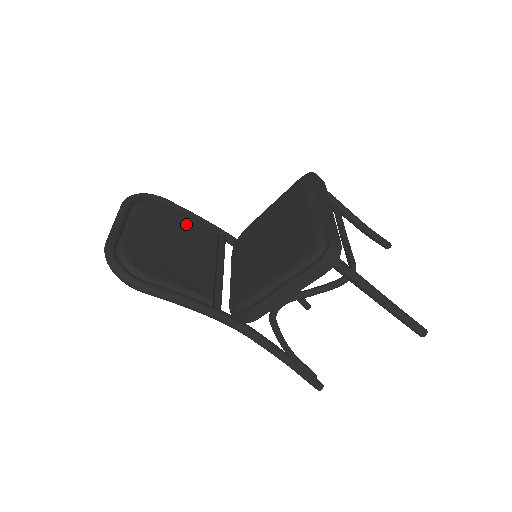
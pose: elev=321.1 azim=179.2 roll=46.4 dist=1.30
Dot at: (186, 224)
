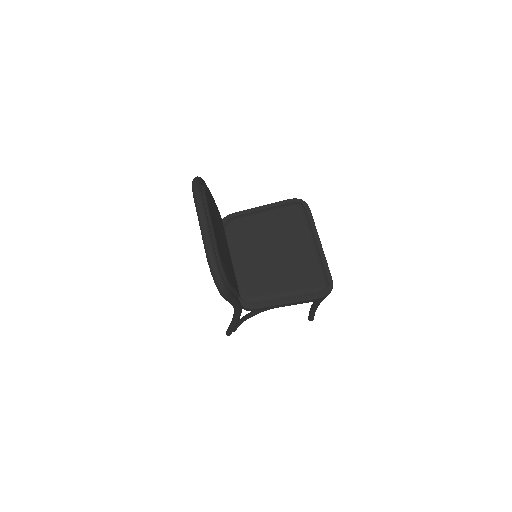
Dot at: (217, 214)
